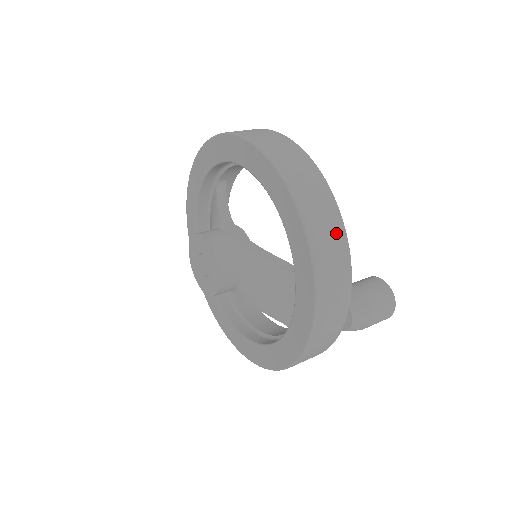
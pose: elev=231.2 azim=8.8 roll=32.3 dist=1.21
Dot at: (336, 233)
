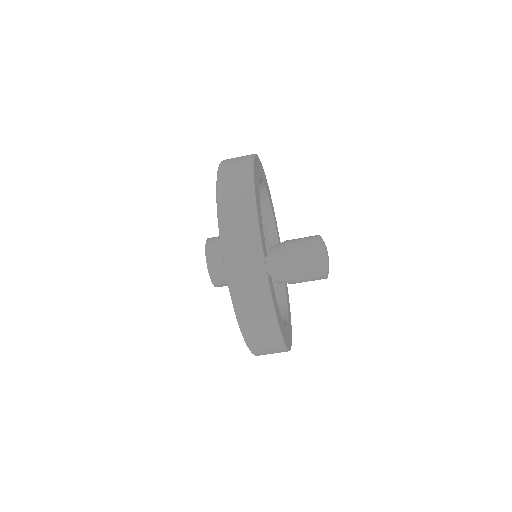
Dot at: (243, 186)
